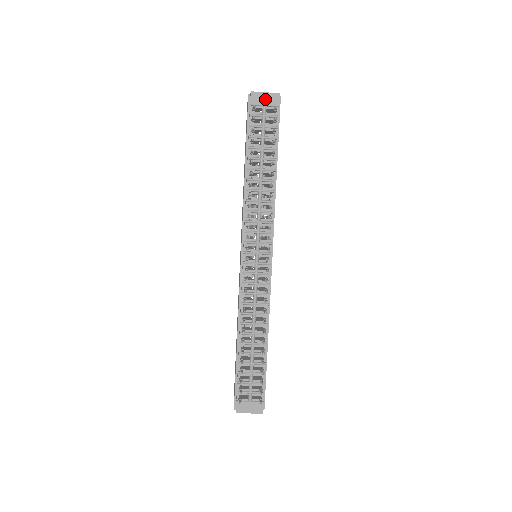
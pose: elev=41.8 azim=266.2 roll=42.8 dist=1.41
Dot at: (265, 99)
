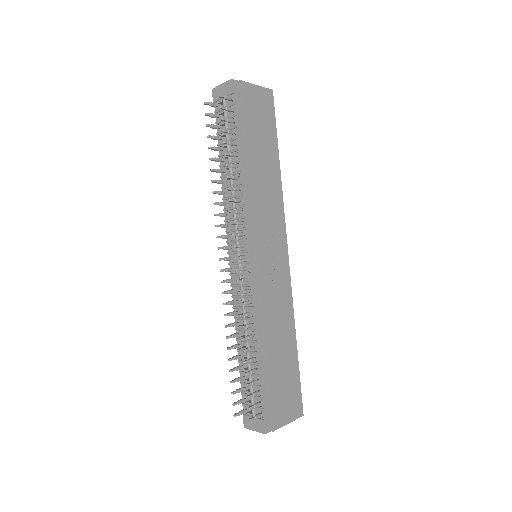
Dot at: (222, 91)
